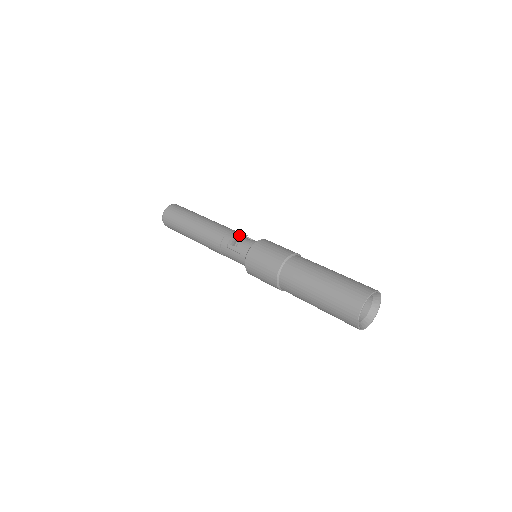
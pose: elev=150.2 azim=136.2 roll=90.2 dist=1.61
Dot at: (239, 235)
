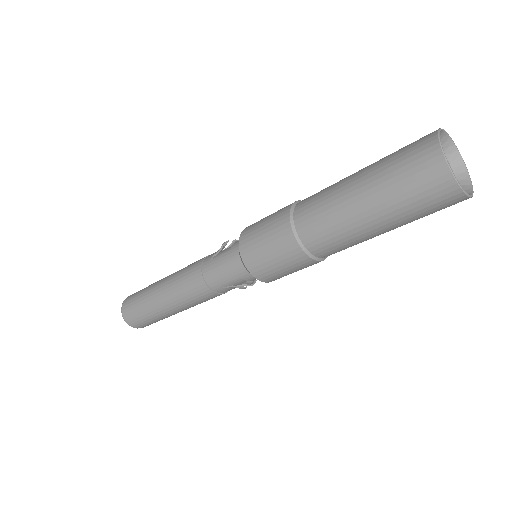
Dot at: occluded
